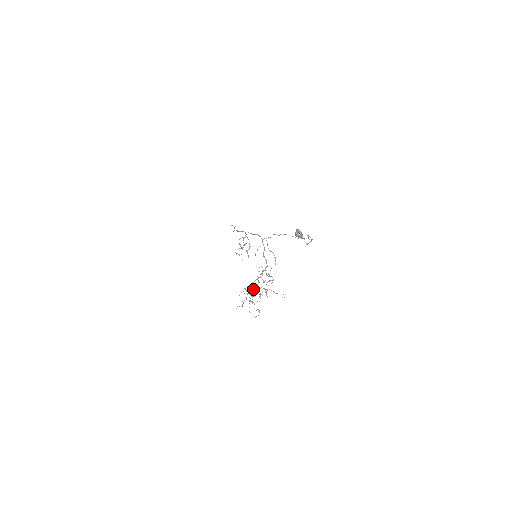
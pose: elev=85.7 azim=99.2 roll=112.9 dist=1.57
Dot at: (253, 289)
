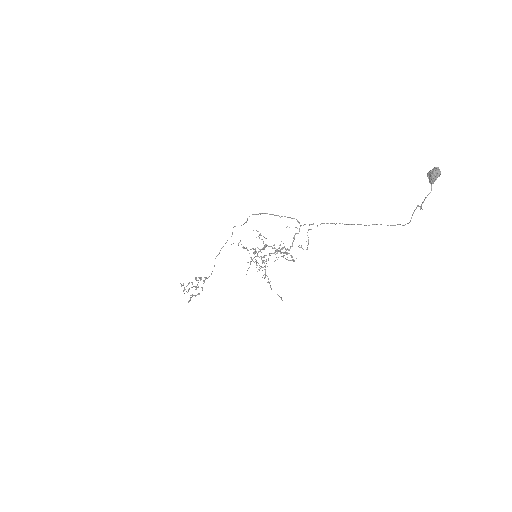
Dot at: occluded
